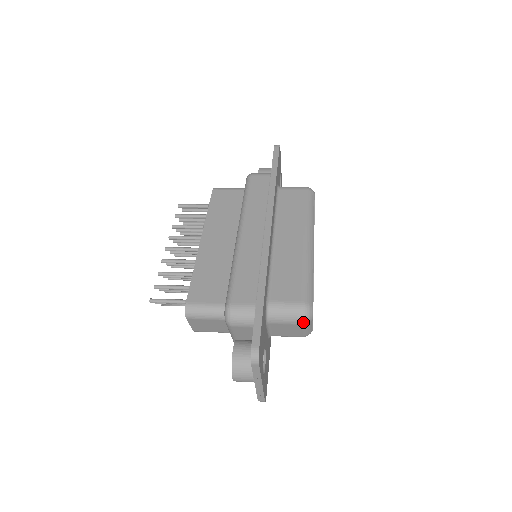
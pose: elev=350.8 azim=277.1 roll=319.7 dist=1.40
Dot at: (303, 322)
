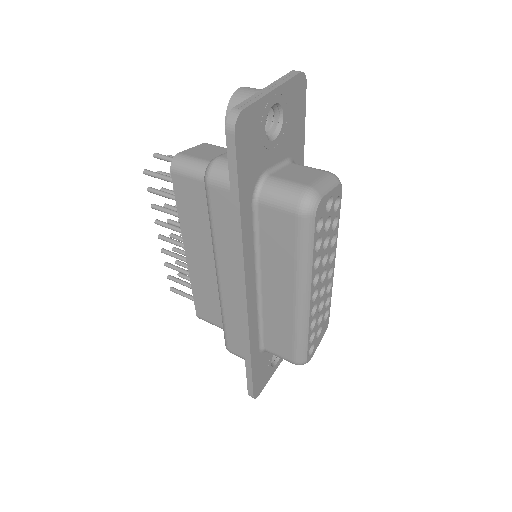
Dot at: occluded
